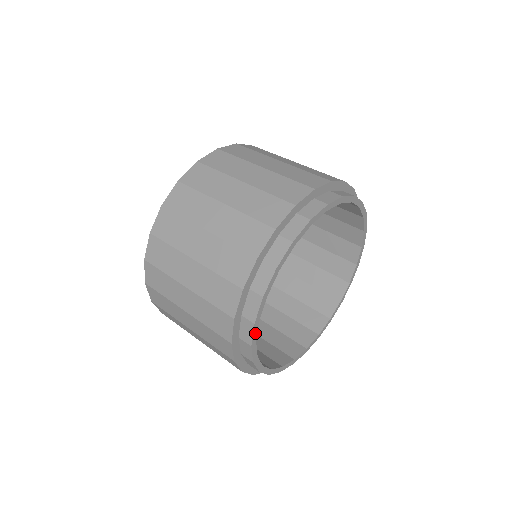
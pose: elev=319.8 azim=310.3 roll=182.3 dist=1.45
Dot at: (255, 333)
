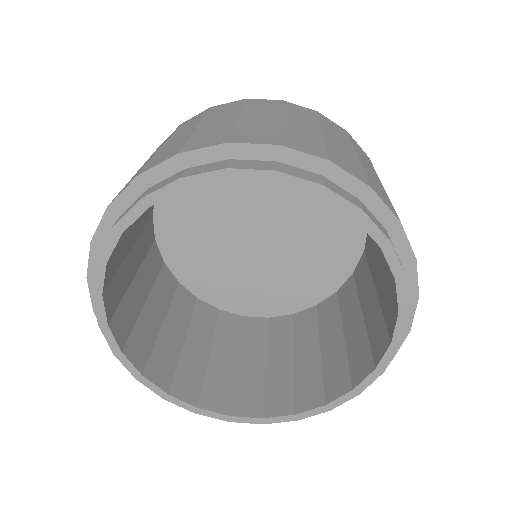
Dot at: (129, 365)
